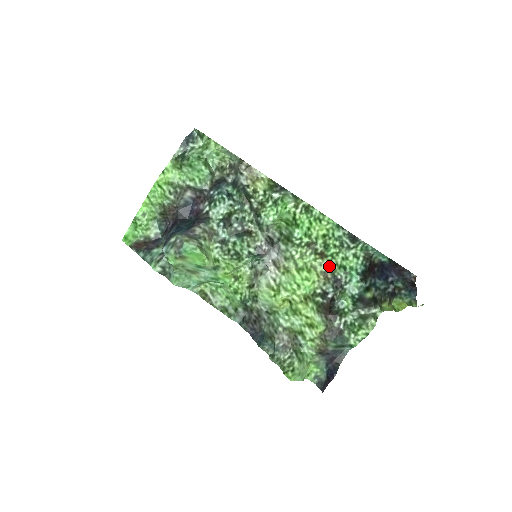
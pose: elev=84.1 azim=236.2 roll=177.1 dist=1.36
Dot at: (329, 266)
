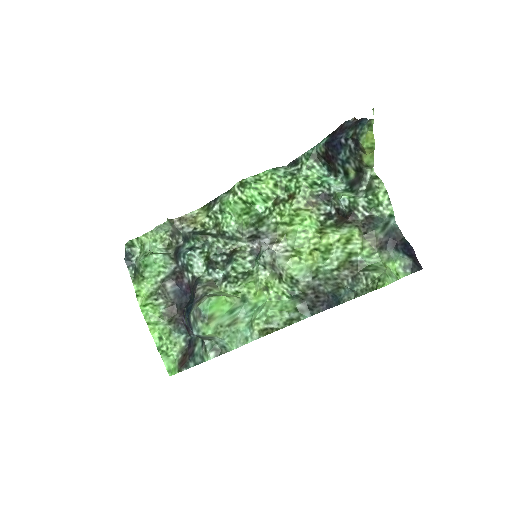
Dot at: (304, 195)
